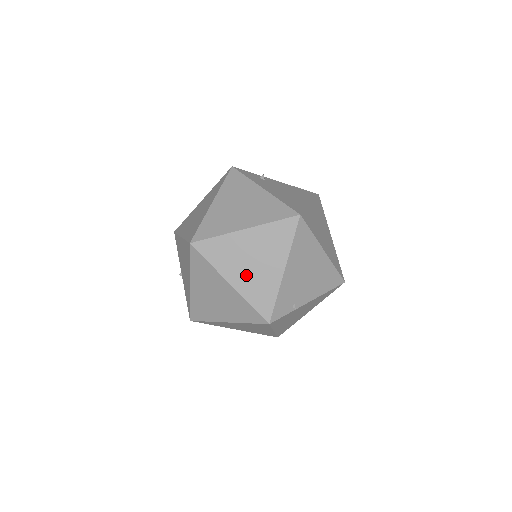
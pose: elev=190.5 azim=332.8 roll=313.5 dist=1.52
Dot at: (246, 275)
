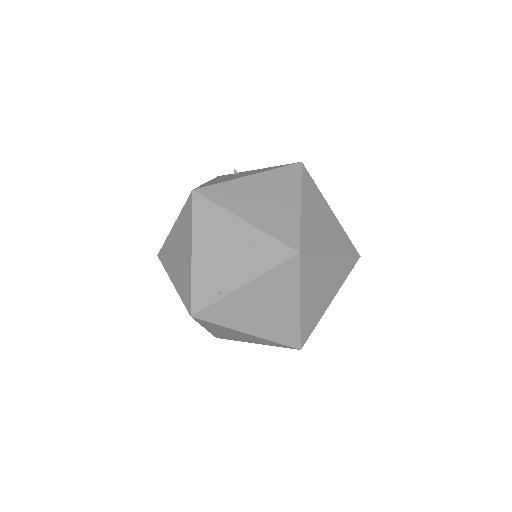
Dot at: (177, 270)
